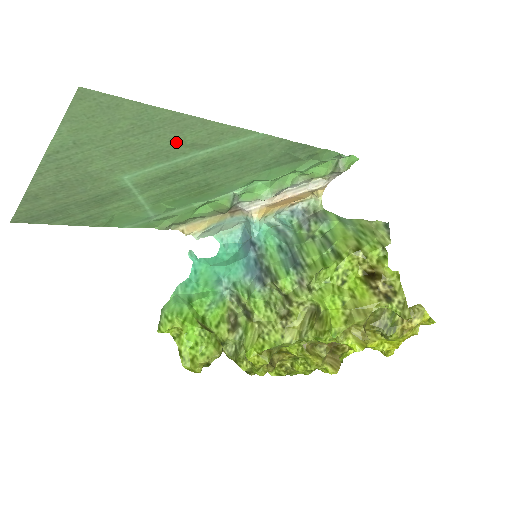
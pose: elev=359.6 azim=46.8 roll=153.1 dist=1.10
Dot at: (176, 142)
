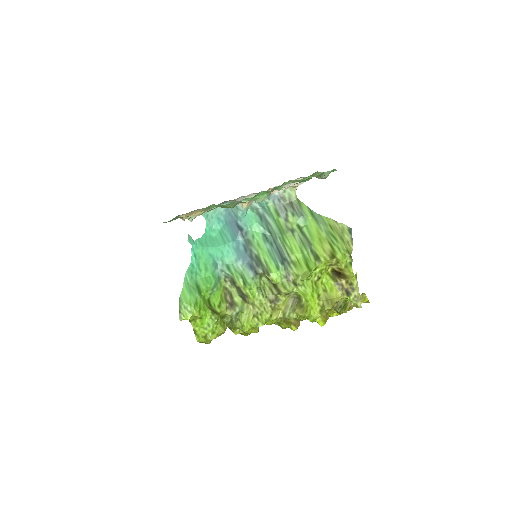
Dot at: occluded
